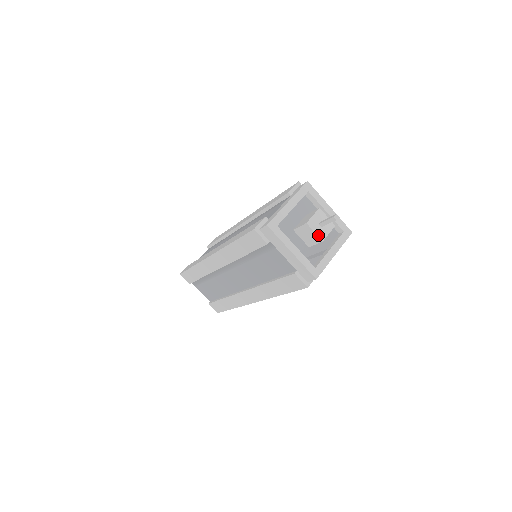
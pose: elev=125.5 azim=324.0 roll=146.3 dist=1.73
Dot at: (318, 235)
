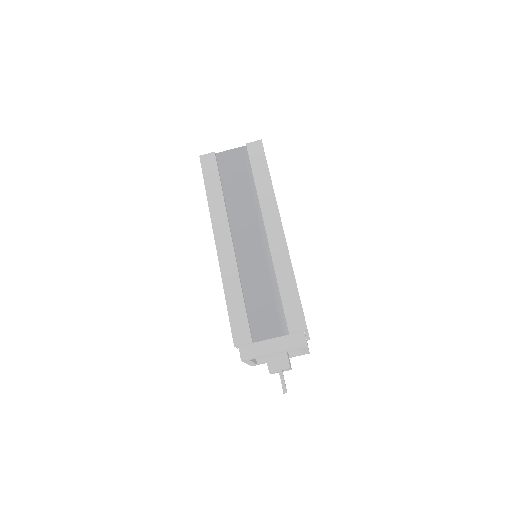
Dot at: occluded
